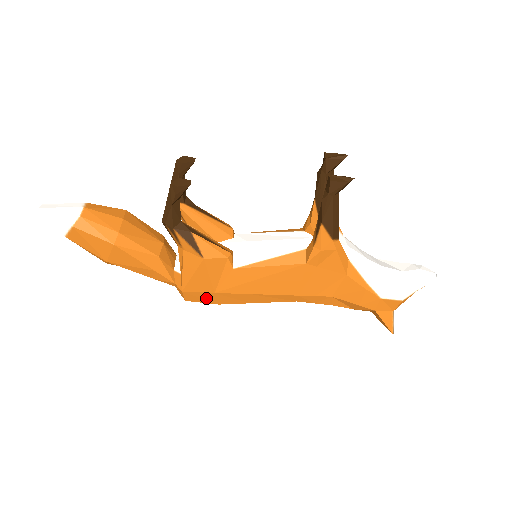
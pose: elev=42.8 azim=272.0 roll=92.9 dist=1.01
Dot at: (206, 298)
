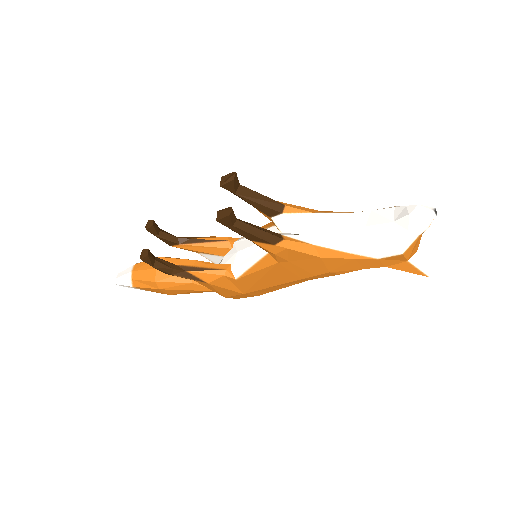
Dot at: (245, 296)
